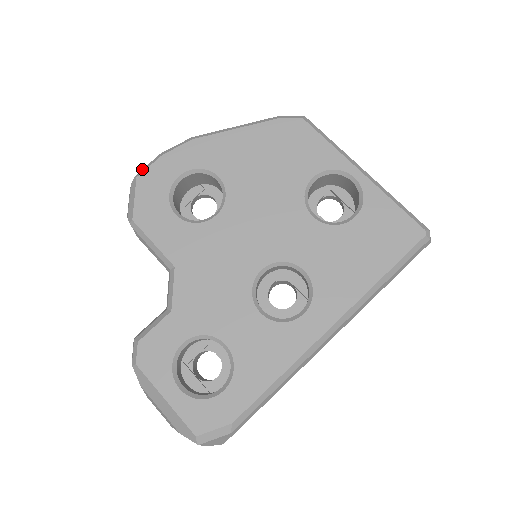
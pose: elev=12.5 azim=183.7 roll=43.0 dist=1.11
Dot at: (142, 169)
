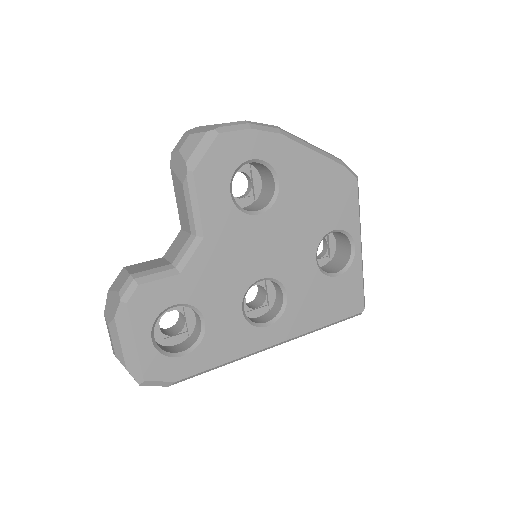
Dot at: (226, 126)
